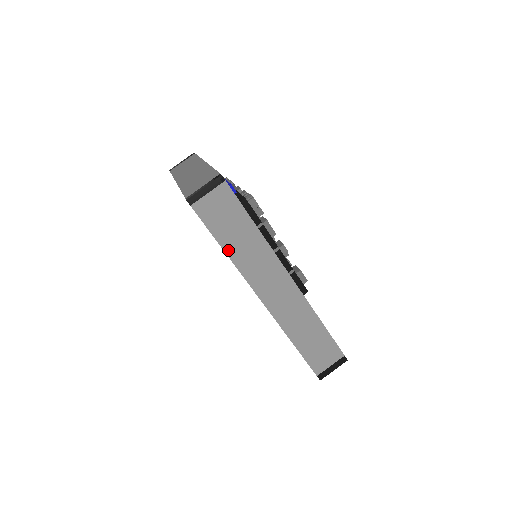
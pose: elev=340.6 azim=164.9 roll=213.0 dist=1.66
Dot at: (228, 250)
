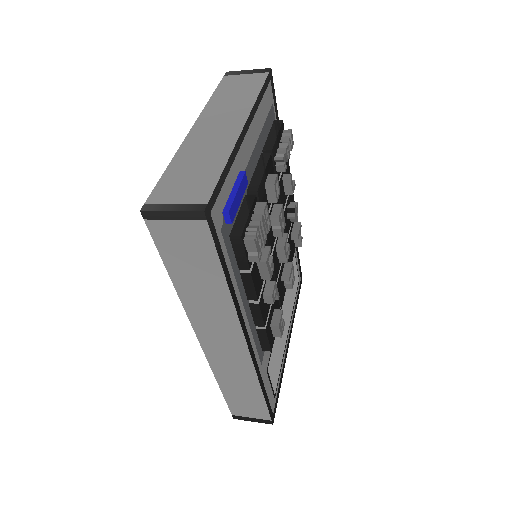
Dot at: (178, 284)
